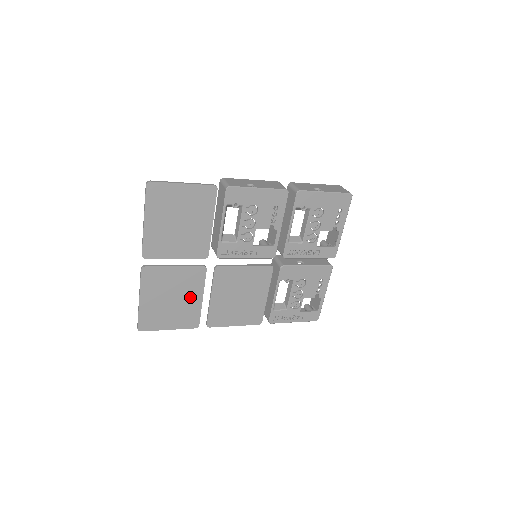
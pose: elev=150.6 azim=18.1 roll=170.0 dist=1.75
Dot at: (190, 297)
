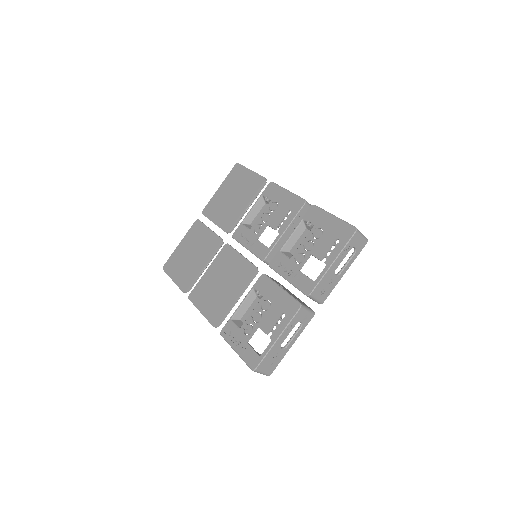
Dot at: (199, 260)
